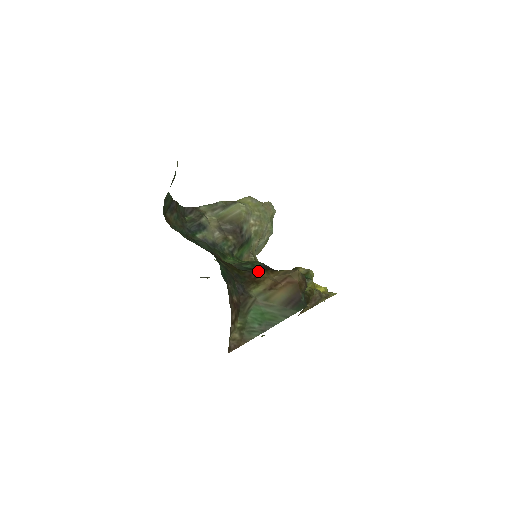
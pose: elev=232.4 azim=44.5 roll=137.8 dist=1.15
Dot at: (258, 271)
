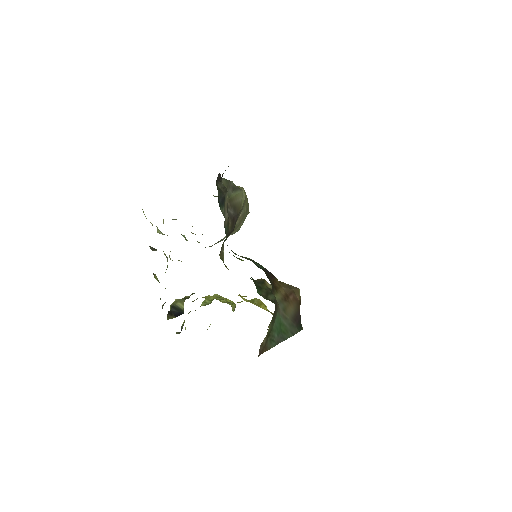
Dot at: (273, 276)
